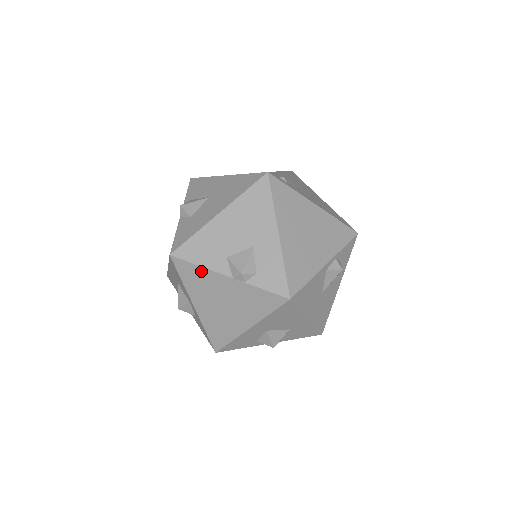
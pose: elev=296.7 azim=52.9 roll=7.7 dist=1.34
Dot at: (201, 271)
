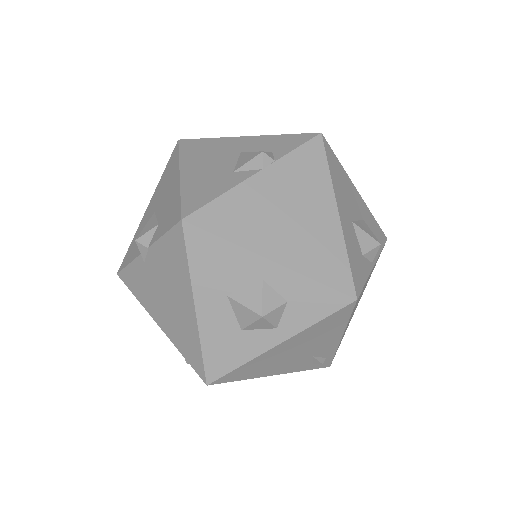
Dot at: (229, 199)
